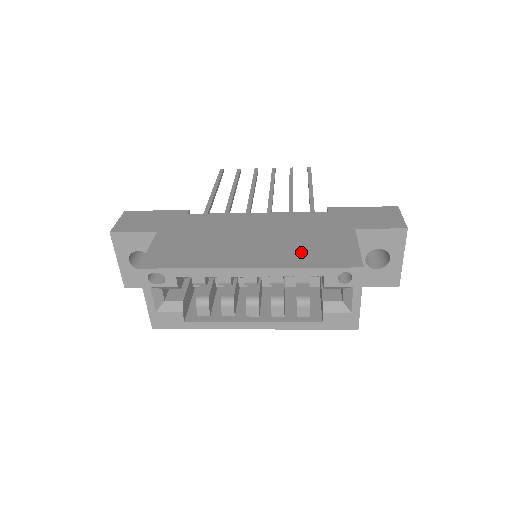
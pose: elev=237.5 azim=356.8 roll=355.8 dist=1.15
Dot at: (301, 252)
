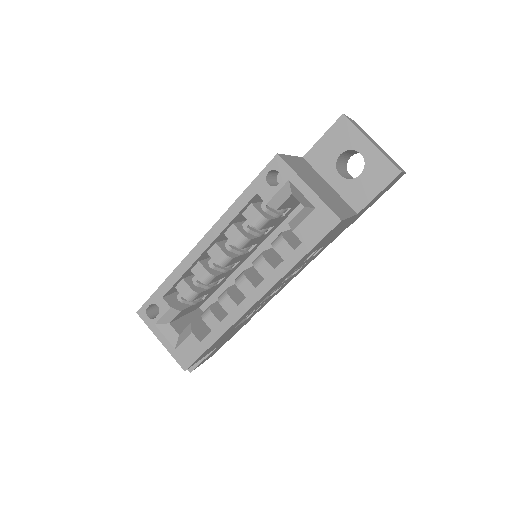
Dot at: occluded
